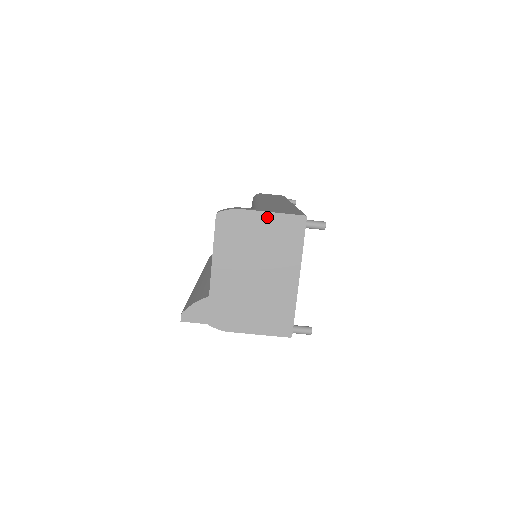
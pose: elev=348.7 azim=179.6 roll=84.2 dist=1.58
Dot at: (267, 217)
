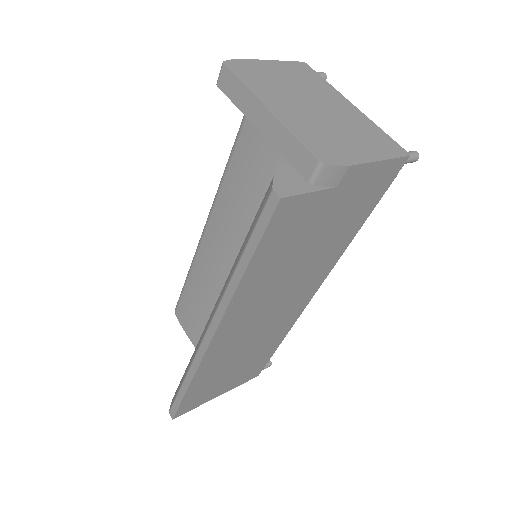
Dot at: (273, 64)
